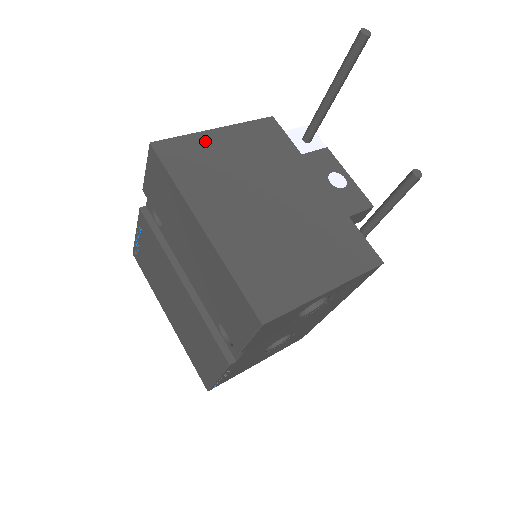
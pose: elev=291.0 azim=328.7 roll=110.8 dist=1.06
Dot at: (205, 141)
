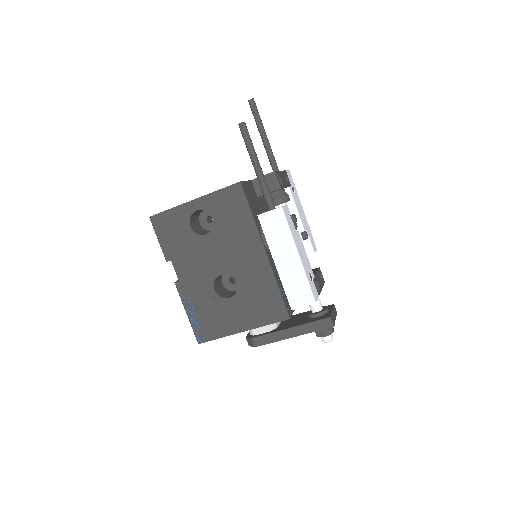
Dot at: occluded
